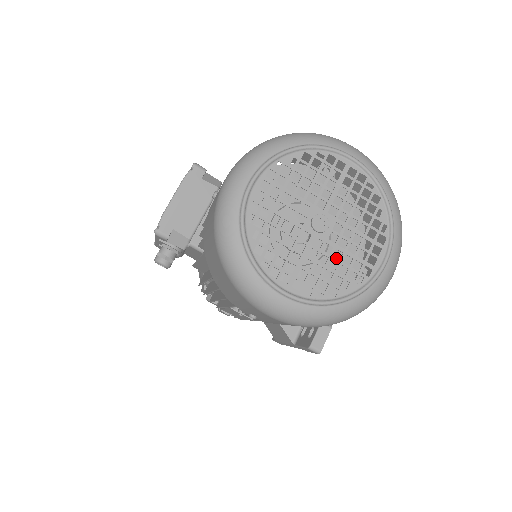
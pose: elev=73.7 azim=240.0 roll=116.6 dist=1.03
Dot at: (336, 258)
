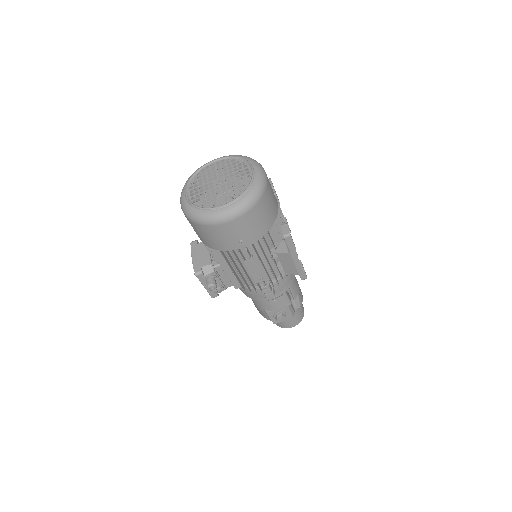
Dot at: occluded
